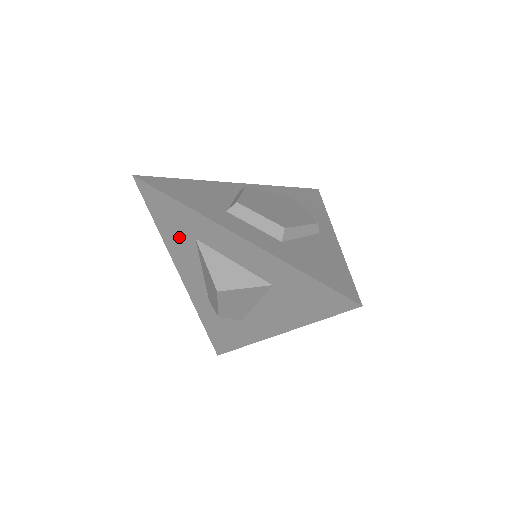
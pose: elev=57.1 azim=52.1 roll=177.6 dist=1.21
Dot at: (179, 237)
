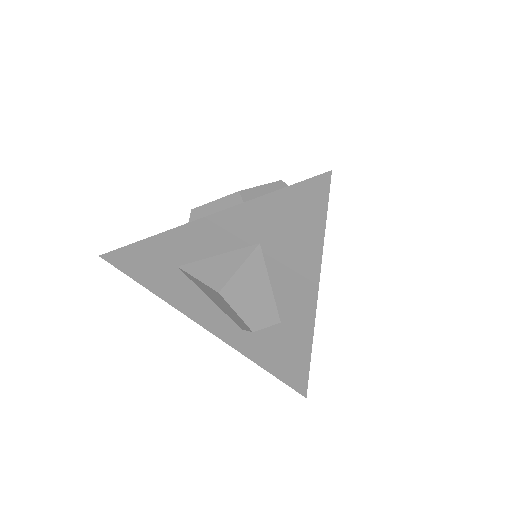
Dot at: (168, 281)
